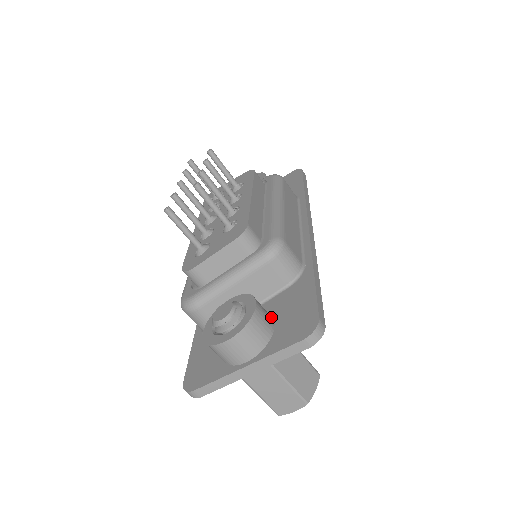
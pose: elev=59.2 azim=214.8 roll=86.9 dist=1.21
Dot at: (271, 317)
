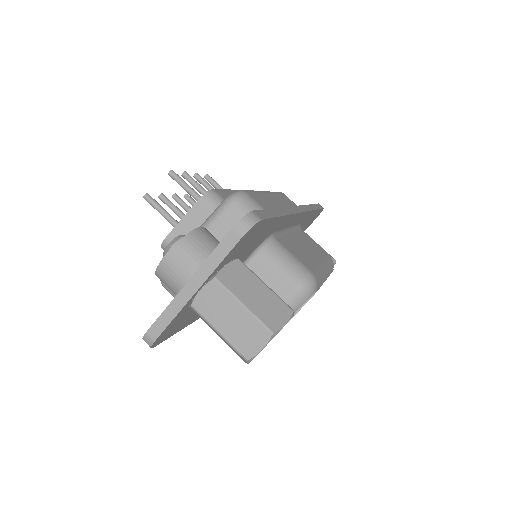
Dot at: occluded
